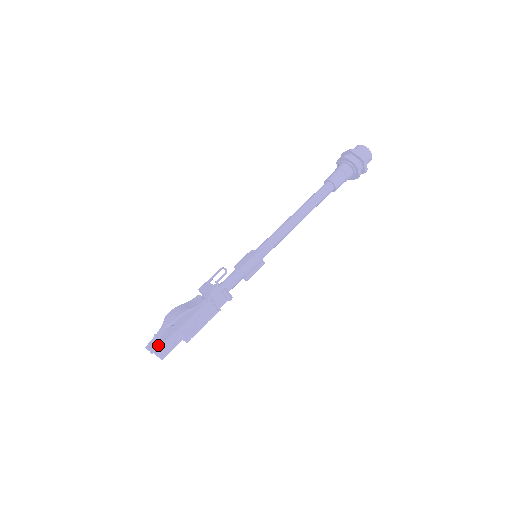
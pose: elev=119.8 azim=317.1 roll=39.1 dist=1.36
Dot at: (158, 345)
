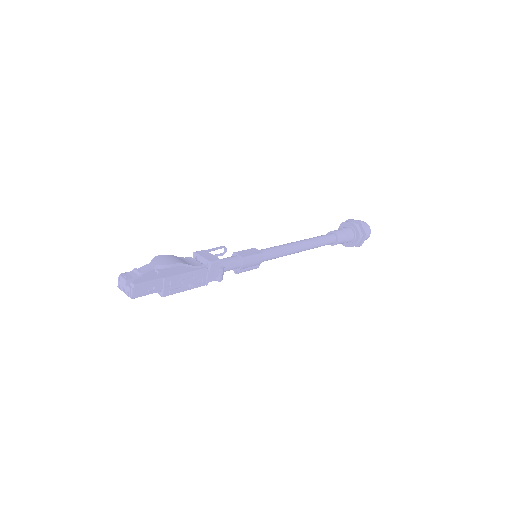
Dot at: (137, 281)
